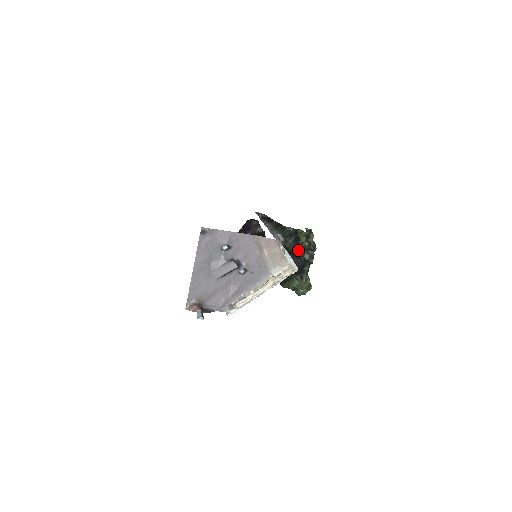
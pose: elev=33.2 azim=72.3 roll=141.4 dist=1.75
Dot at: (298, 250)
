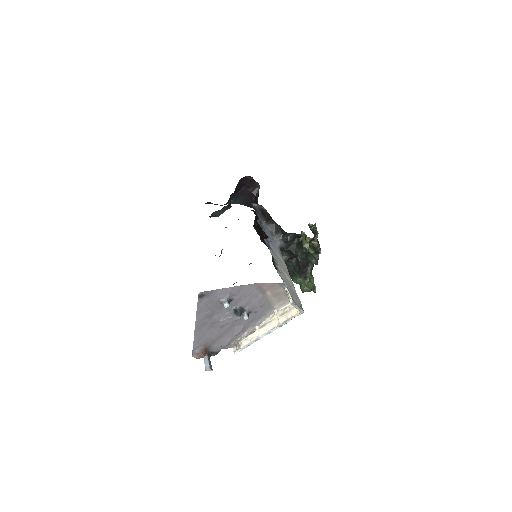
Dot at: (301, 255)
